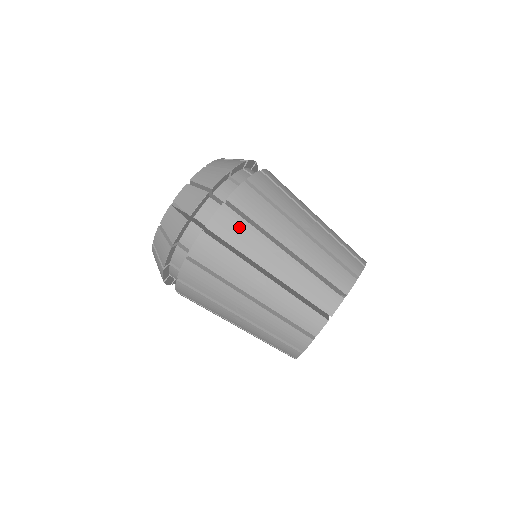
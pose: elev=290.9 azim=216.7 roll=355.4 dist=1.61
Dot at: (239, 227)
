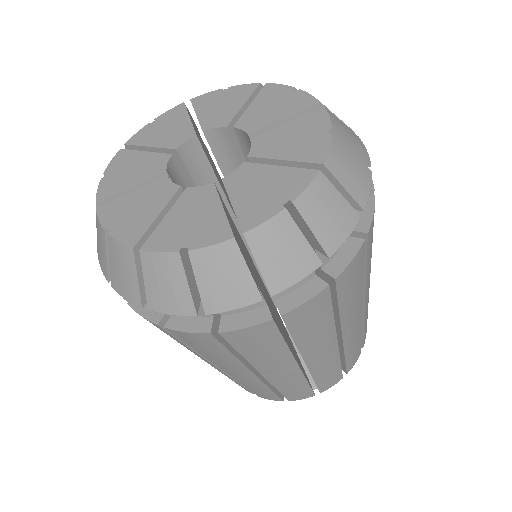
Dot at: (268, 344)
